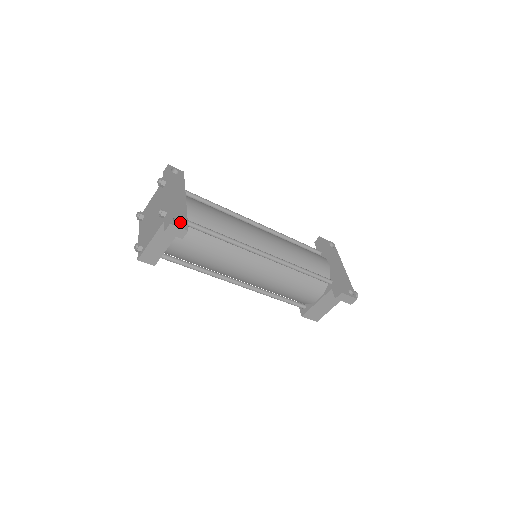
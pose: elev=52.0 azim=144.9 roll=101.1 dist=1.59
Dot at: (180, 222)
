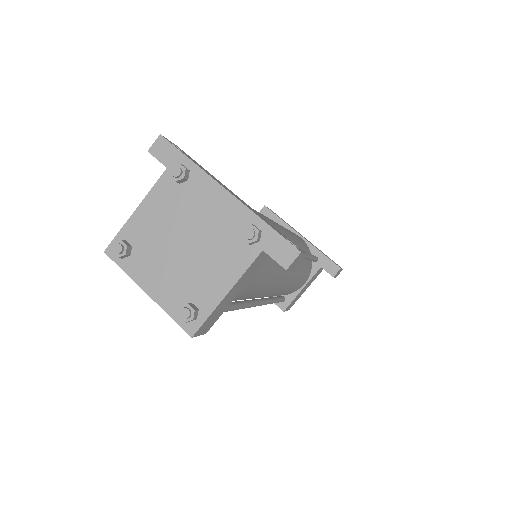
Dot at: occluded
